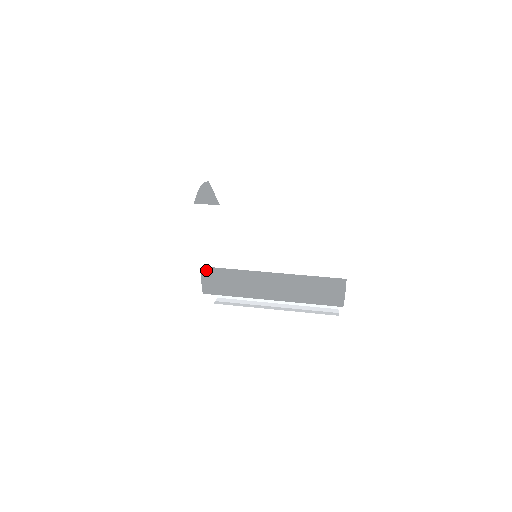
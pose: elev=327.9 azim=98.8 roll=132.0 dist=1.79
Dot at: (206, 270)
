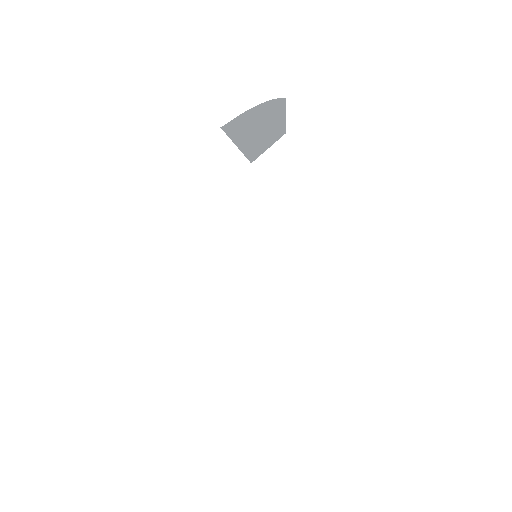
Dot at: occluded
